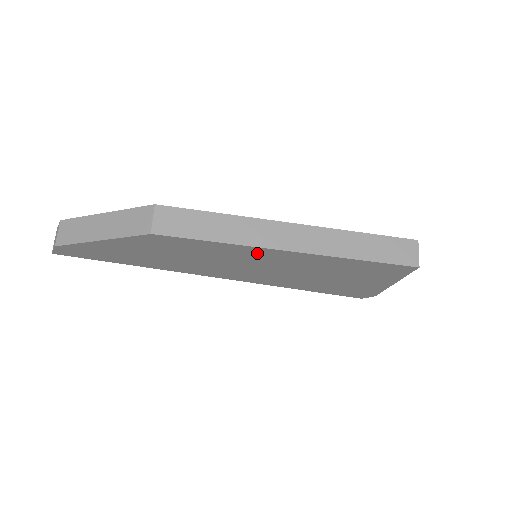
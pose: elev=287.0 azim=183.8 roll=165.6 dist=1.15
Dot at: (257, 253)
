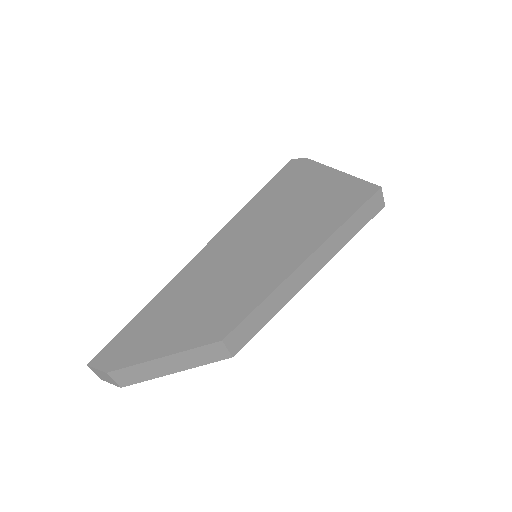
Dot at: occluded
